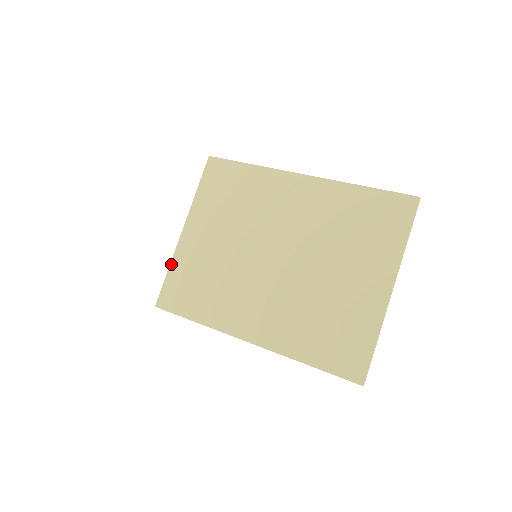
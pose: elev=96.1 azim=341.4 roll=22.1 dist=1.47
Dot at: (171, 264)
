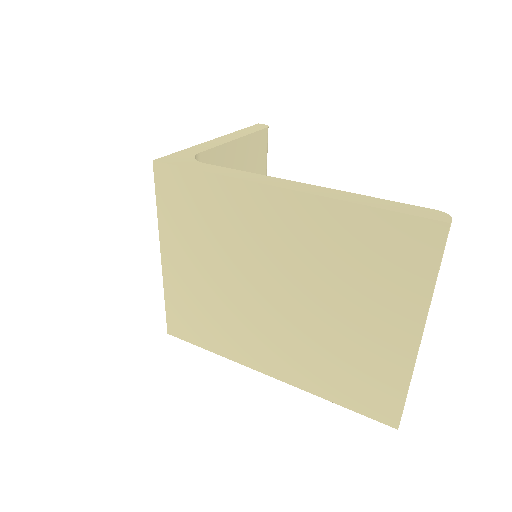
Dot at: (165, 293)
